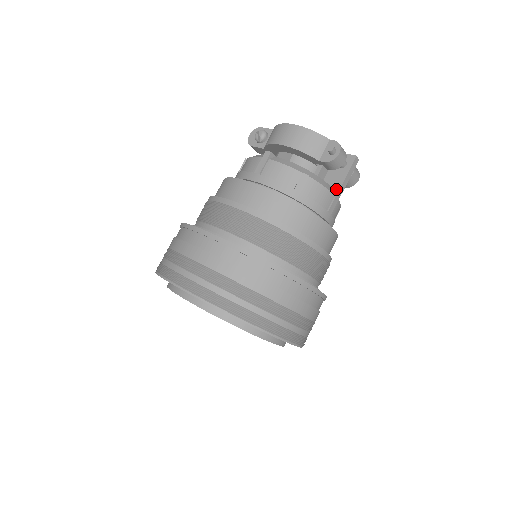
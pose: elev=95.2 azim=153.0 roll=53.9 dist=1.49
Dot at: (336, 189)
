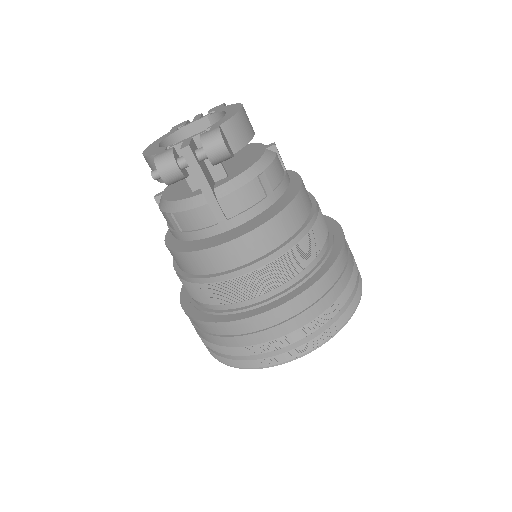
Dot at: (204, 195)
